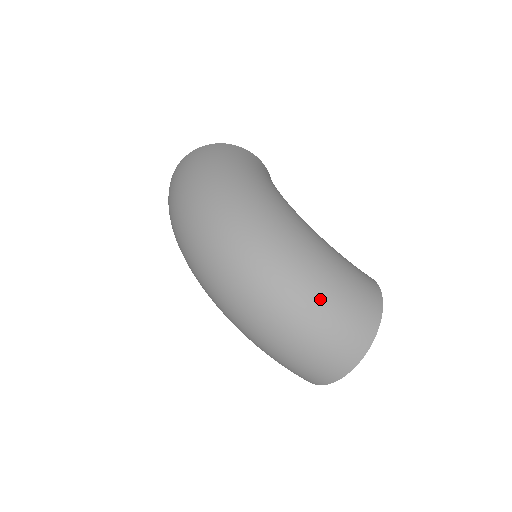
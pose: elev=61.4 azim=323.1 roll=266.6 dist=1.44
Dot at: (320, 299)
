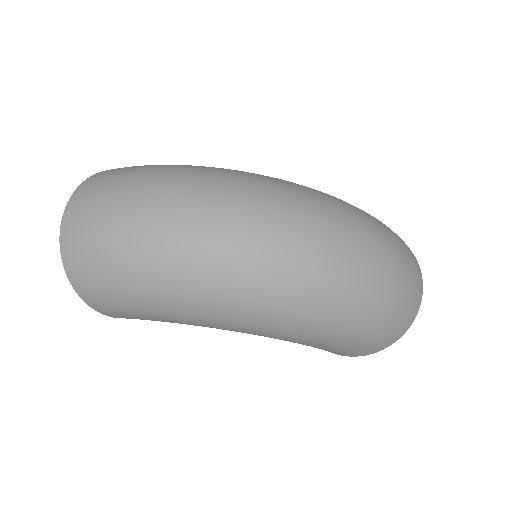
Dot at: (378, 224)
